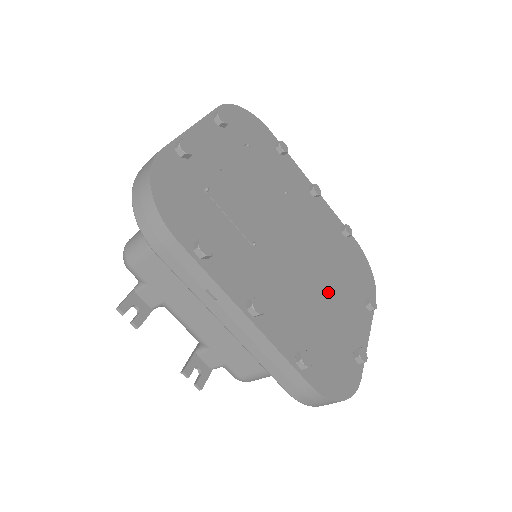
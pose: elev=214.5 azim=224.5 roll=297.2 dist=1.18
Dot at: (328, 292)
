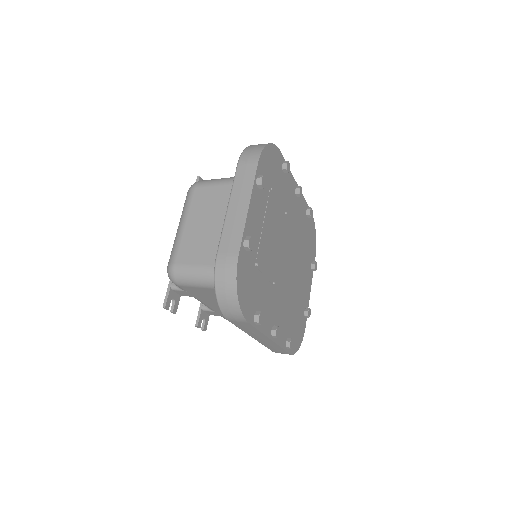
Dot at: (298, 279)
